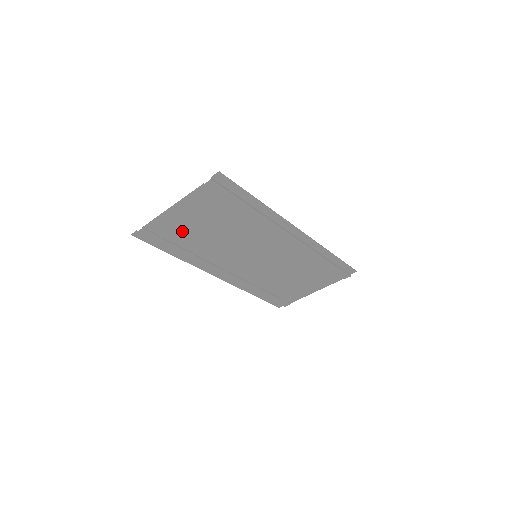
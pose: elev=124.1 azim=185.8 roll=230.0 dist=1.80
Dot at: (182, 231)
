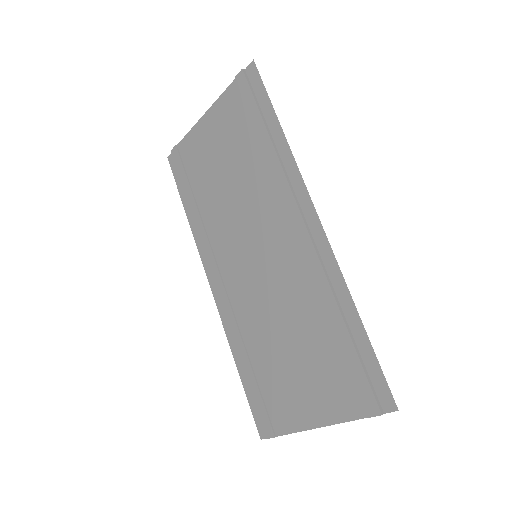
Dot at: (202, 165)
